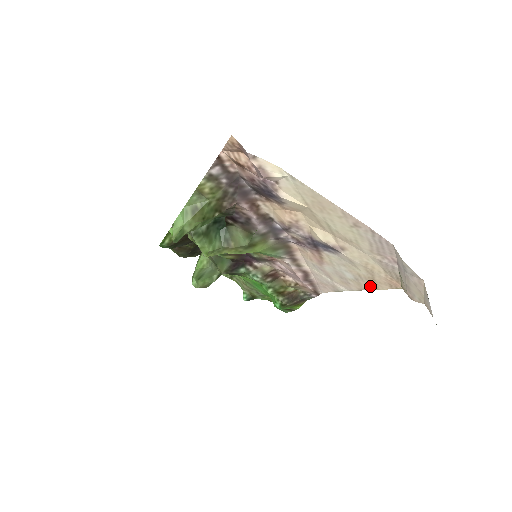
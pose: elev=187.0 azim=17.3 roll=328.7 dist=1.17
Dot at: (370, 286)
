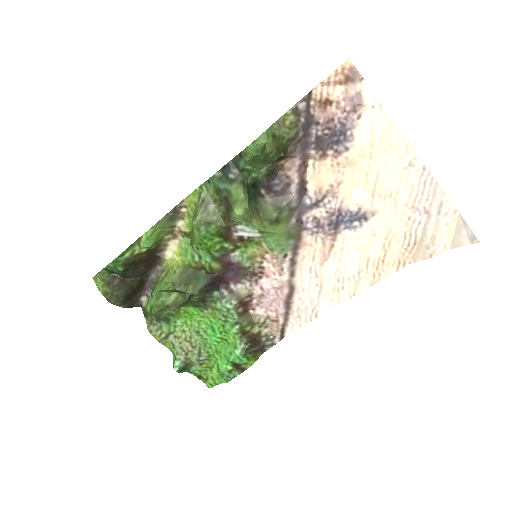
Dot at: (371, 279)
